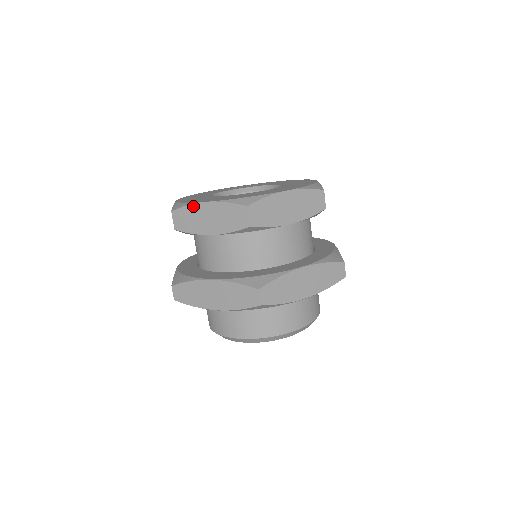
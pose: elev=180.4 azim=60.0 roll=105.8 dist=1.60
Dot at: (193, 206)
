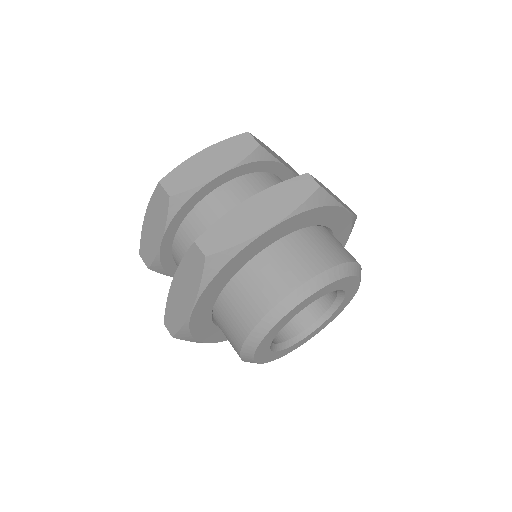
Dot at: (143, 231)
